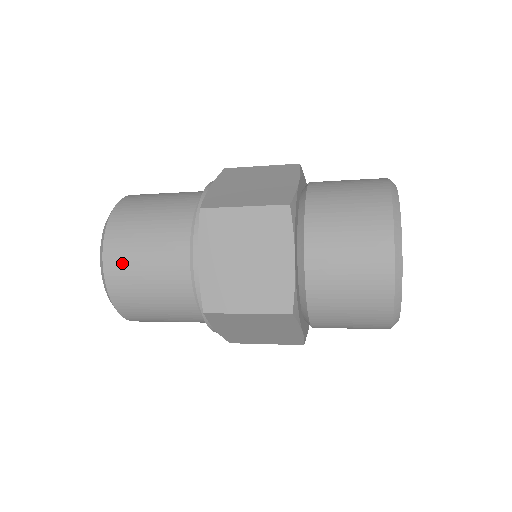
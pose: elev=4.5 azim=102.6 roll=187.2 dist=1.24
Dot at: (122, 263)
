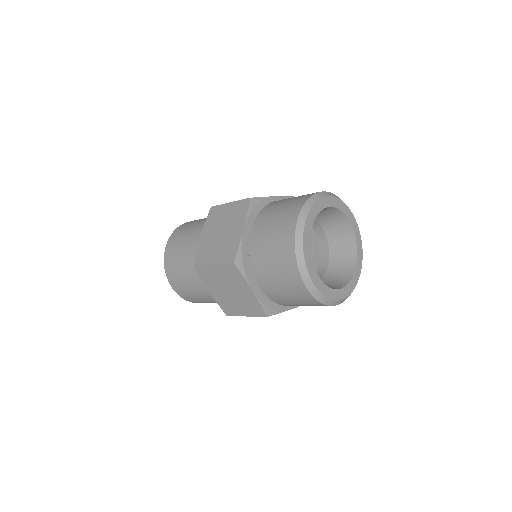
Dot at: (181, 289)
